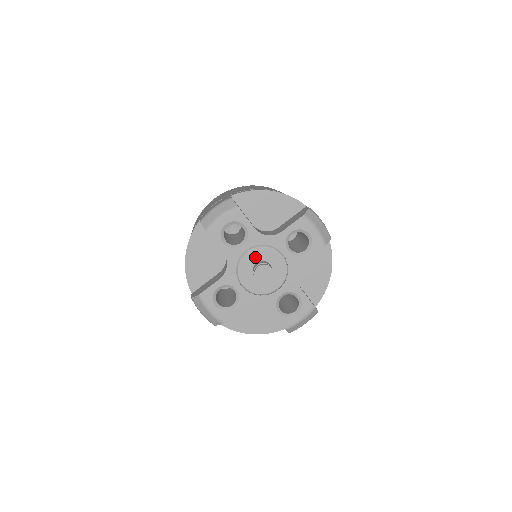
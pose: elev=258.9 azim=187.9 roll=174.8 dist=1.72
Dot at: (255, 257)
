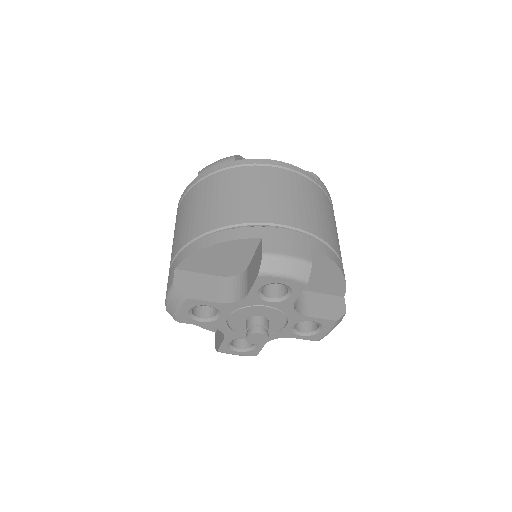
Dot at: (266, 313)
